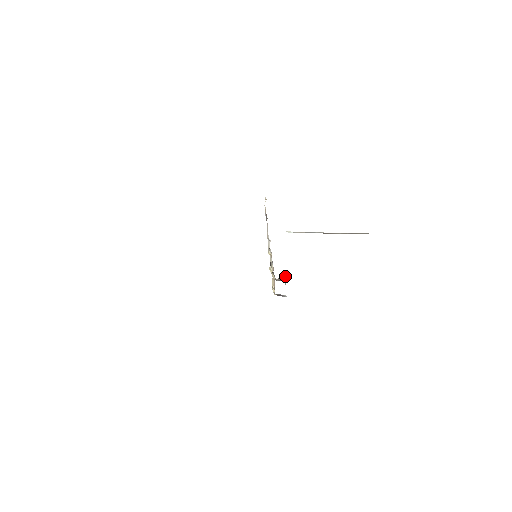
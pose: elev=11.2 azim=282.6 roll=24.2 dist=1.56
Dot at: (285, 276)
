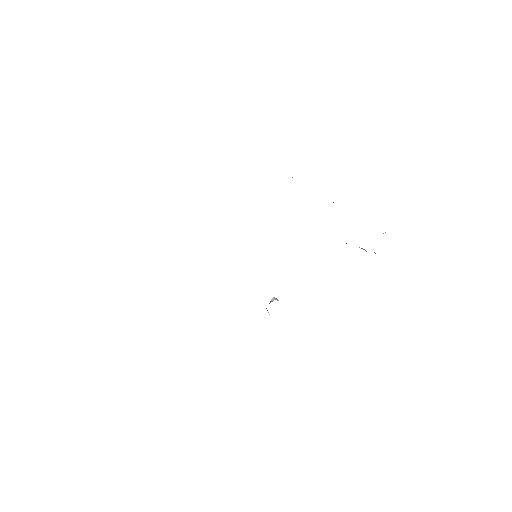
Dot at: occluded
